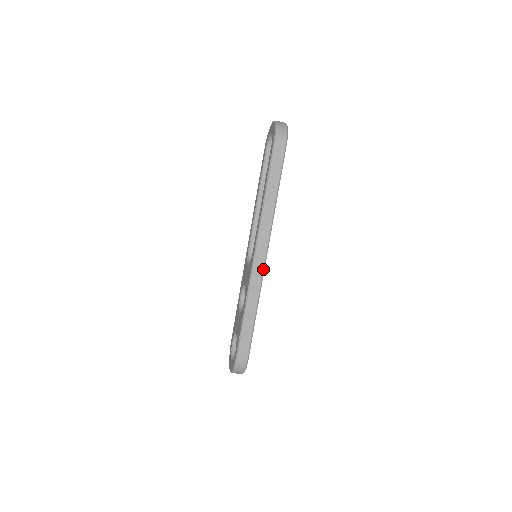
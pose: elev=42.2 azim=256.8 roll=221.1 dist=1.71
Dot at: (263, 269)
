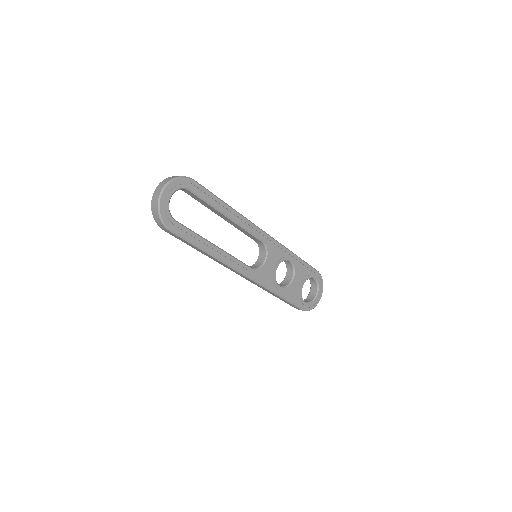
Dot at: (255, 282)
